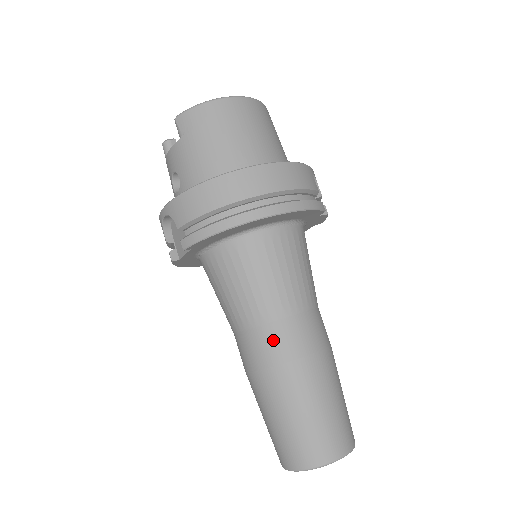
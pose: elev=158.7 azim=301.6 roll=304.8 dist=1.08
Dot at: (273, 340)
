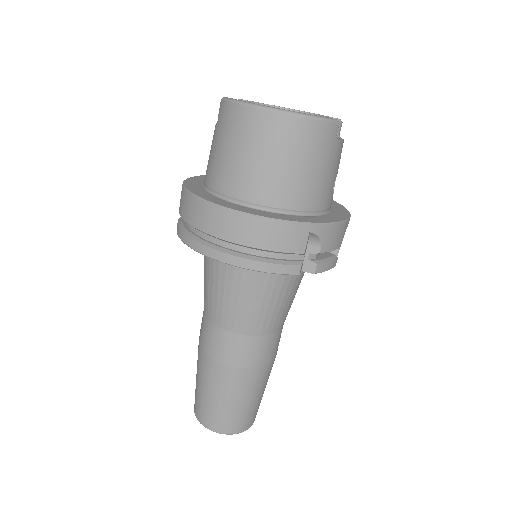
Dot at: (207, 334)
